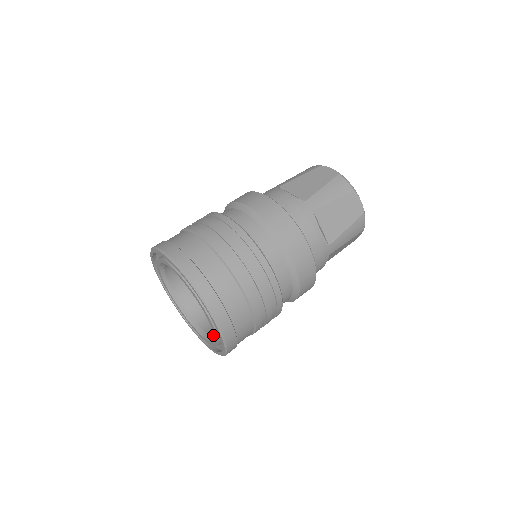
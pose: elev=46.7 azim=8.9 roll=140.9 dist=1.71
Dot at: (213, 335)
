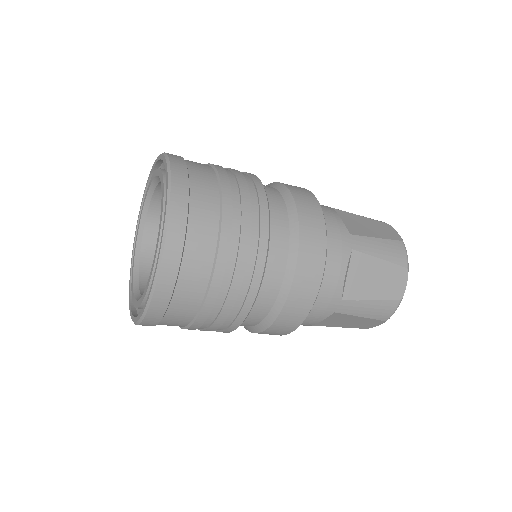
Dot at: occluded
